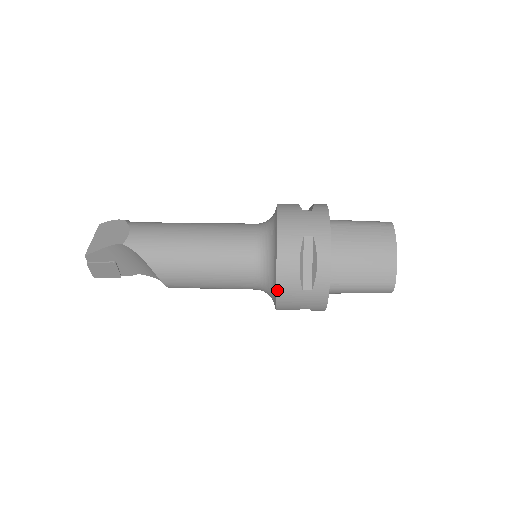
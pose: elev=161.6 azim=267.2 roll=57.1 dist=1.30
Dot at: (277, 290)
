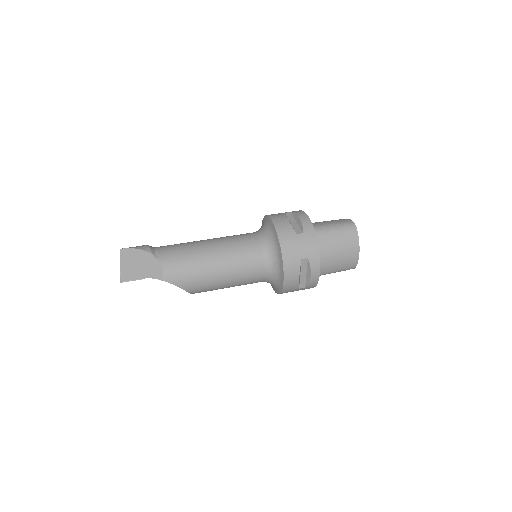
Dot at: (282, 292)
